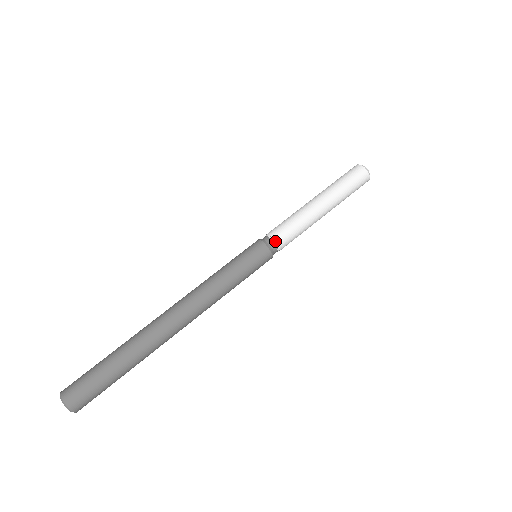
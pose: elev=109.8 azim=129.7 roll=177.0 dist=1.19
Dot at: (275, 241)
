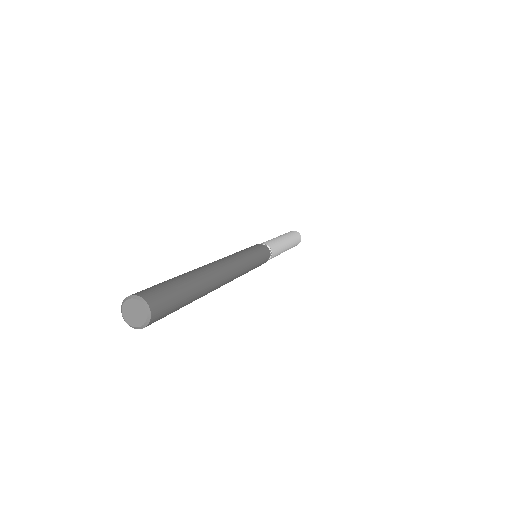
Dot at: (271, 250)
